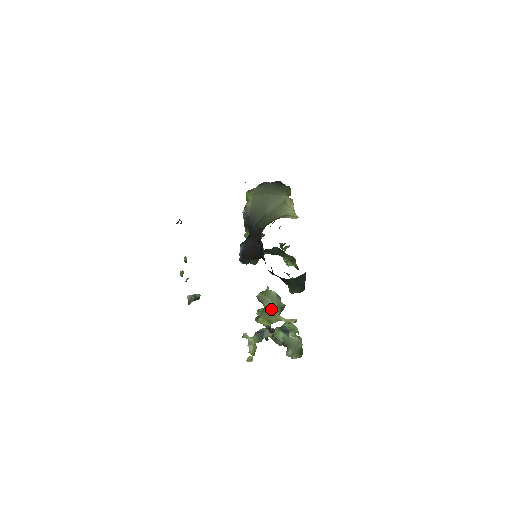
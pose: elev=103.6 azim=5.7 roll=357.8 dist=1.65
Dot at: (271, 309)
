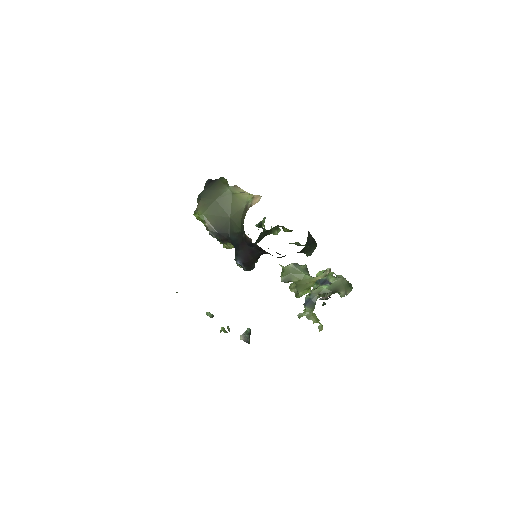
Dot at: (302, 279)
